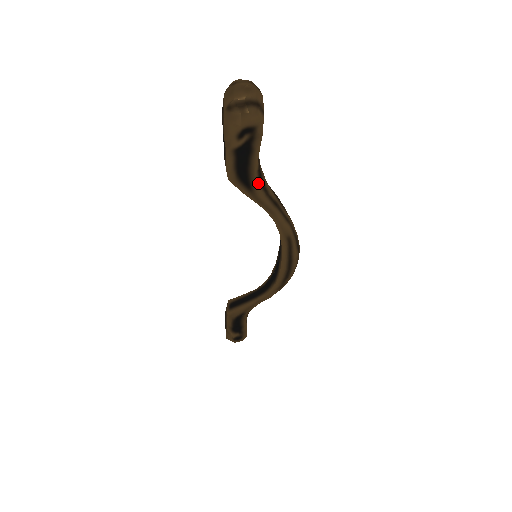
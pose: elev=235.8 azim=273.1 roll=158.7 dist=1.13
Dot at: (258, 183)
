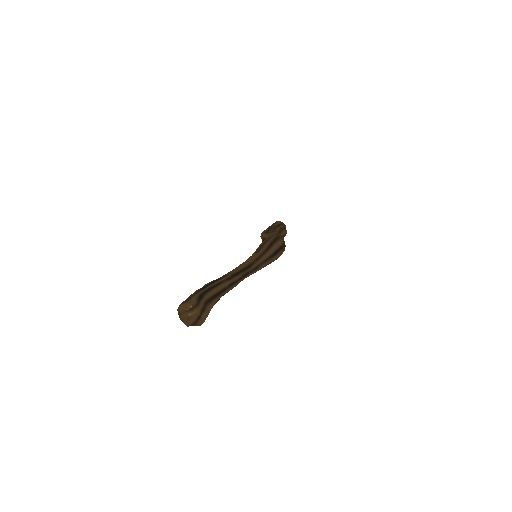
Dot at: (227, 290)
